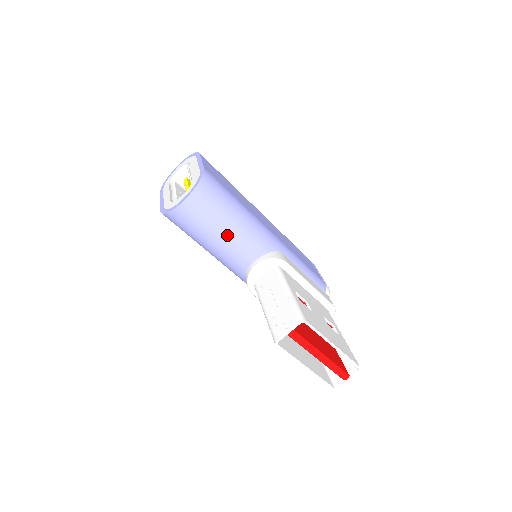
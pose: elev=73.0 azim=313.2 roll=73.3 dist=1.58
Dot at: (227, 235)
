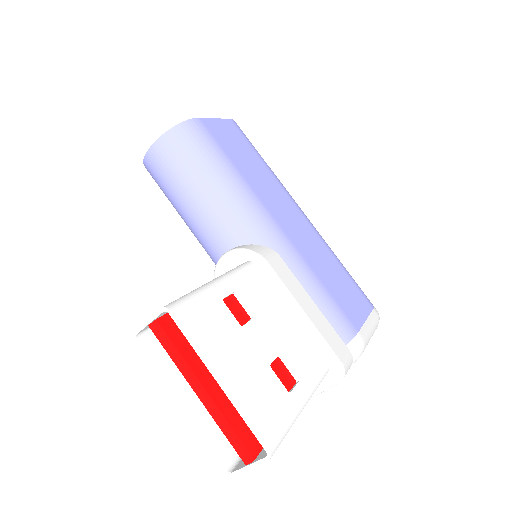
Dot at: (197, 203)
